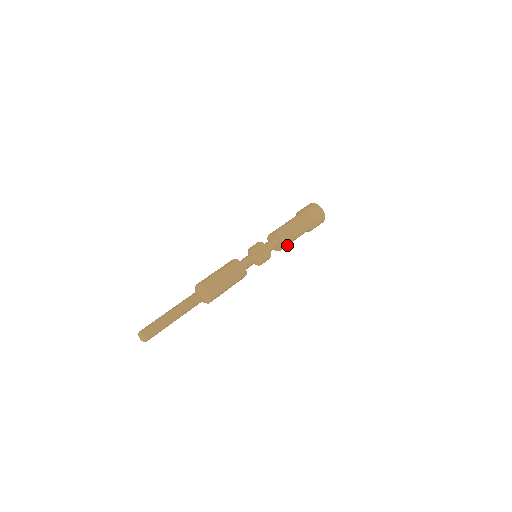
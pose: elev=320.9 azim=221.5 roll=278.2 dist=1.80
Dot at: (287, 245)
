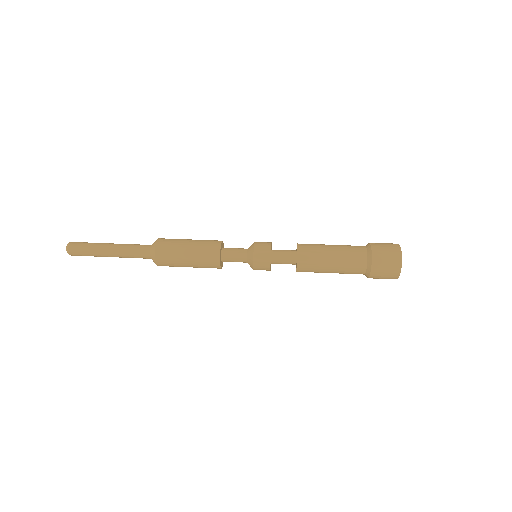
Dot at: (312, 265)
